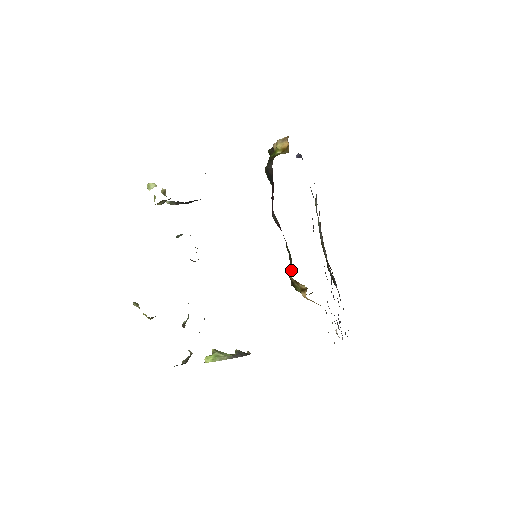
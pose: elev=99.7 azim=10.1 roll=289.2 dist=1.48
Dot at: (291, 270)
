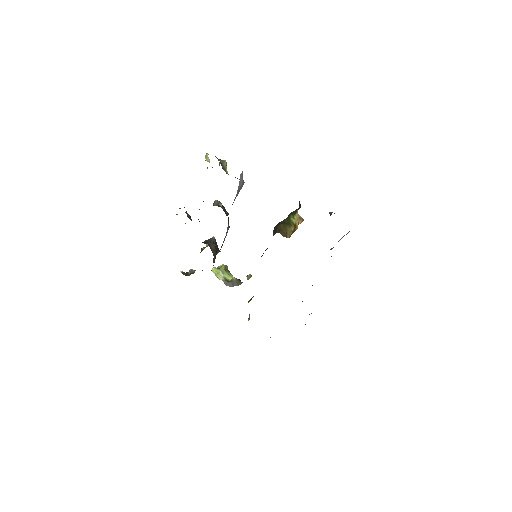
Dot at: (249, 301)
